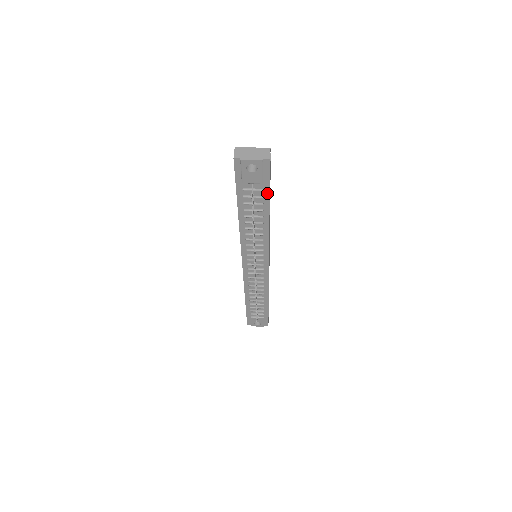
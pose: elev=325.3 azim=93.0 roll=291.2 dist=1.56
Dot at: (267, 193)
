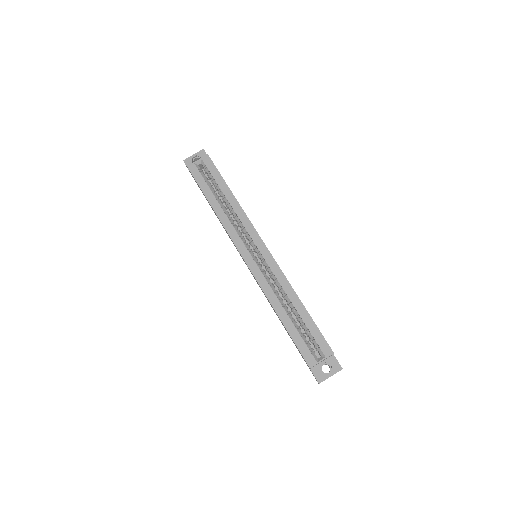
Dot at: occluded
